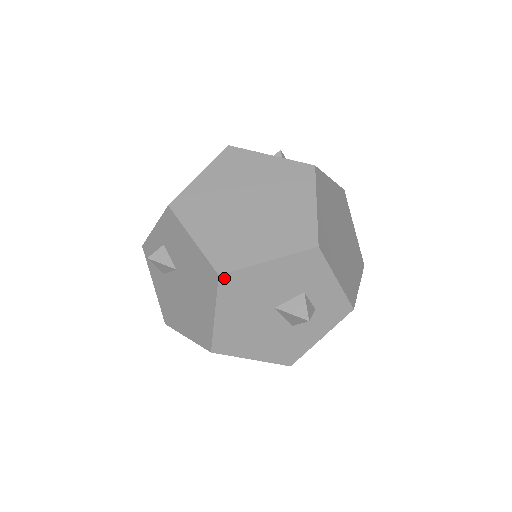
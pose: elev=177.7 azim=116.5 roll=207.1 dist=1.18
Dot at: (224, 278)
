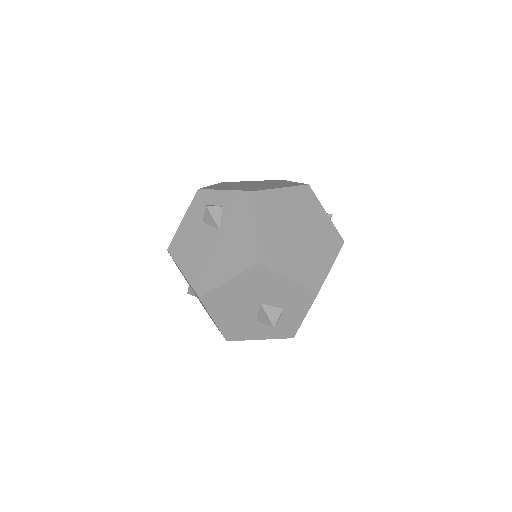
Dot at: (258, 267)
